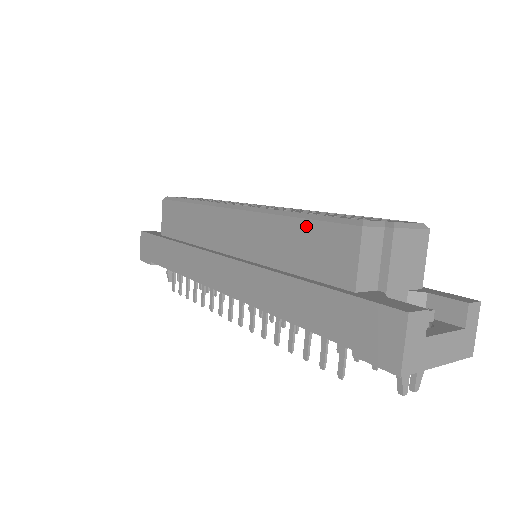
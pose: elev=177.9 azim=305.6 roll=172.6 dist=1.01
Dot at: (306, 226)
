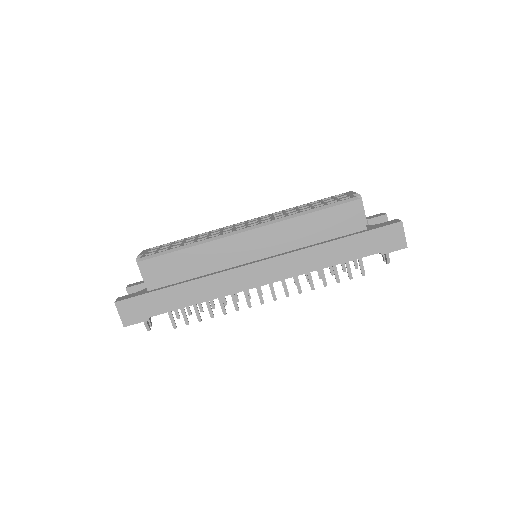
Dot at: (323, 213)
